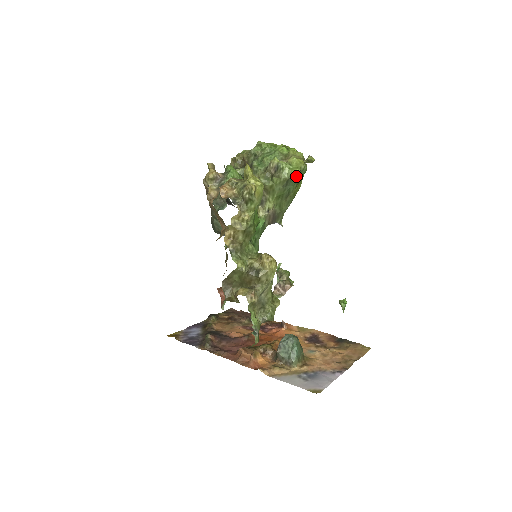
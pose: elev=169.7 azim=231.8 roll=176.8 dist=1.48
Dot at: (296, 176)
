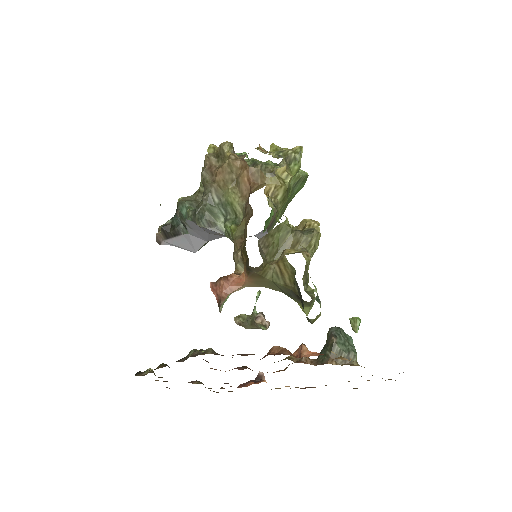
Dot at: (304, 181)
